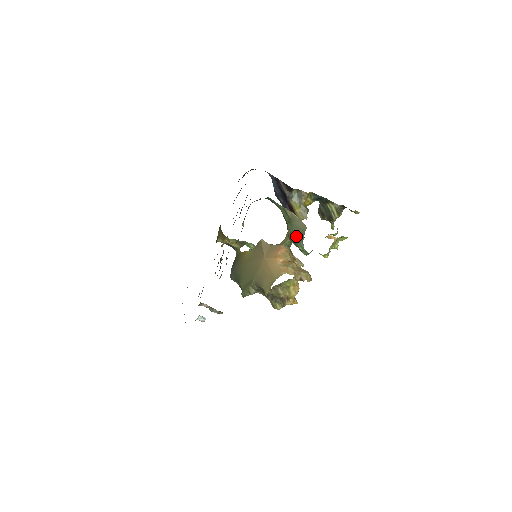
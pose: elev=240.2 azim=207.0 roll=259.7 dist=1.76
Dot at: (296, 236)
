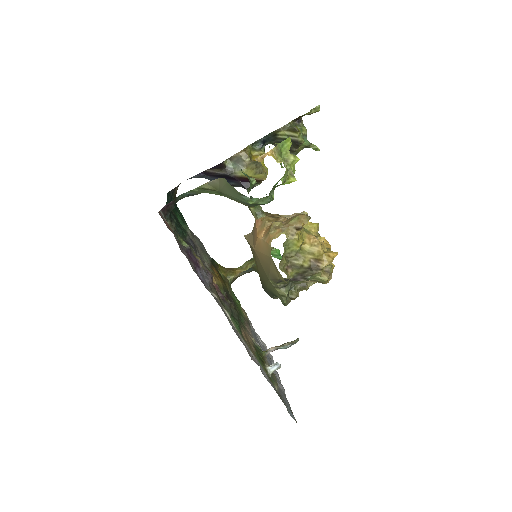
Dot at: (235, 197)
